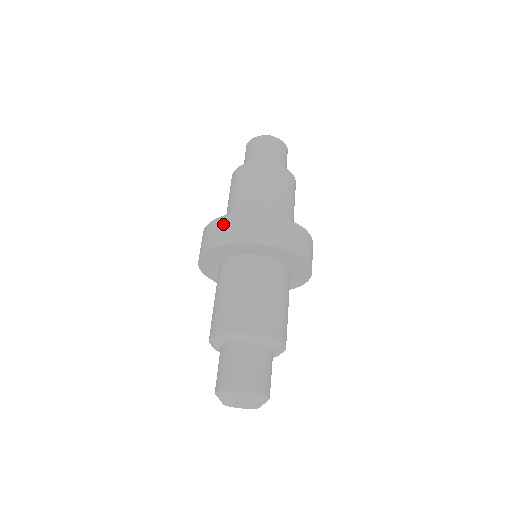
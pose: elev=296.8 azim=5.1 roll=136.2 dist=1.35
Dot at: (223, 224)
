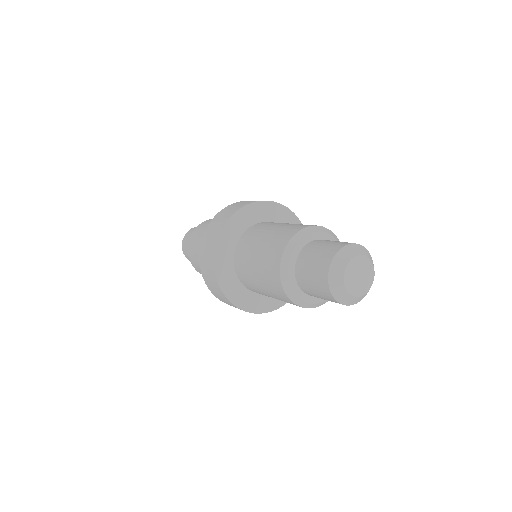
Dot at: (208, 233)
